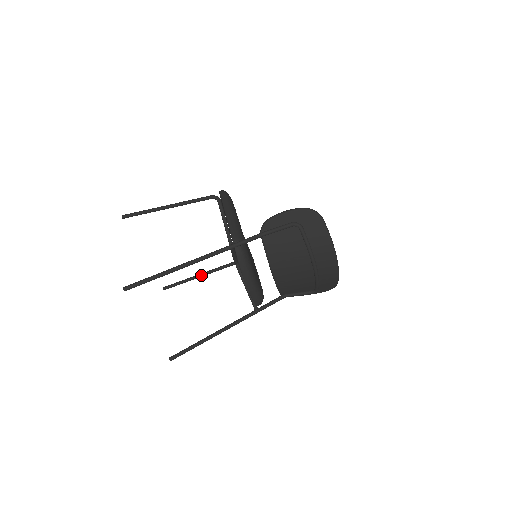
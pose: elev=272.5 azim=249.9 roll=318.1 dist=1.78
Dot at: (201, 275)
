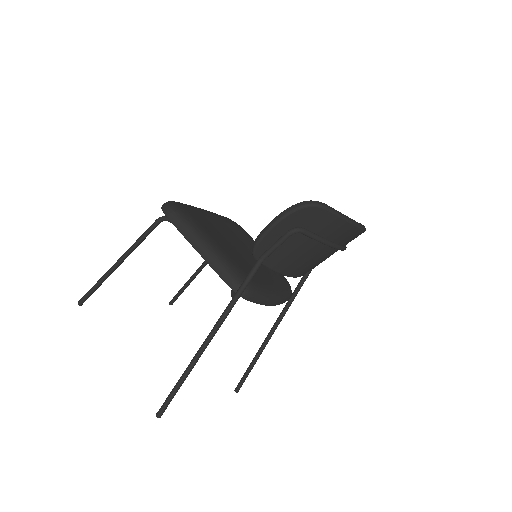
Dot at: (198, 272)
